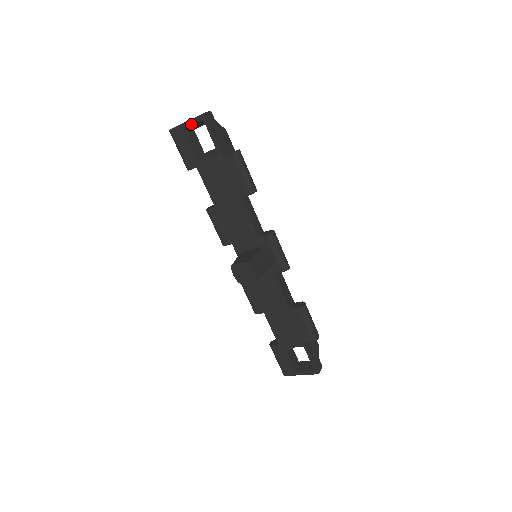
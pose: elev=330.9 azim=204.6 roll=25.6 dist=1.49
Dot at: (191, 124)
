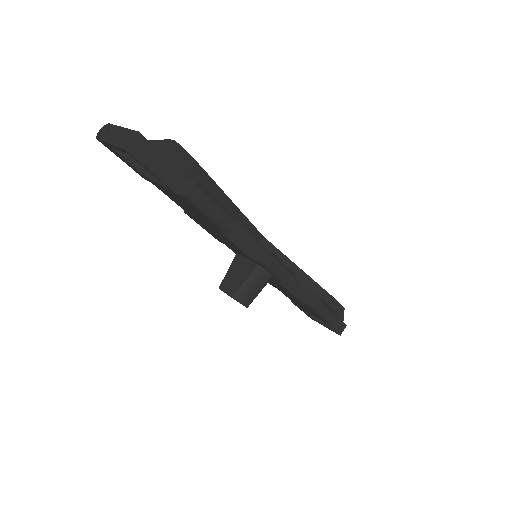
Dot at: (117, 149)
